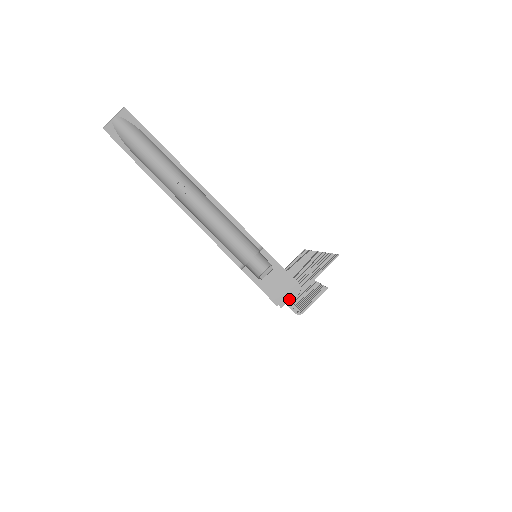
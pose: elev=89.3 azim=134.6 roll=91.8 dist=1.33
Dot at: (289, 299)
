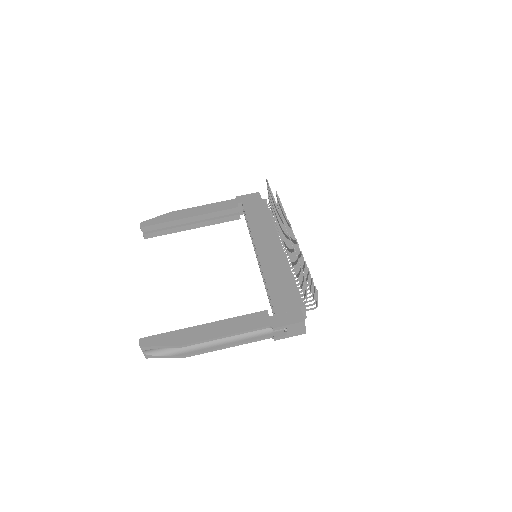
Dot at: occluded
